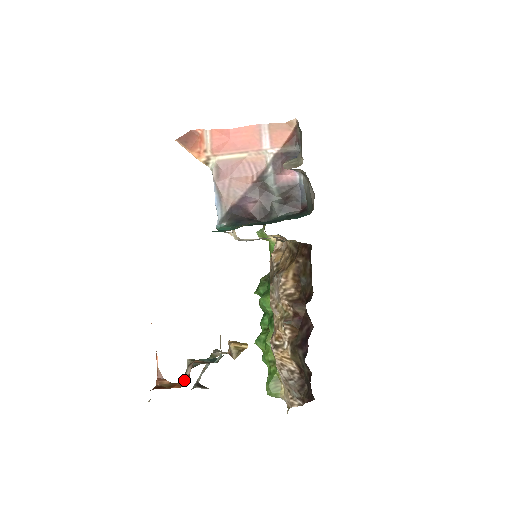
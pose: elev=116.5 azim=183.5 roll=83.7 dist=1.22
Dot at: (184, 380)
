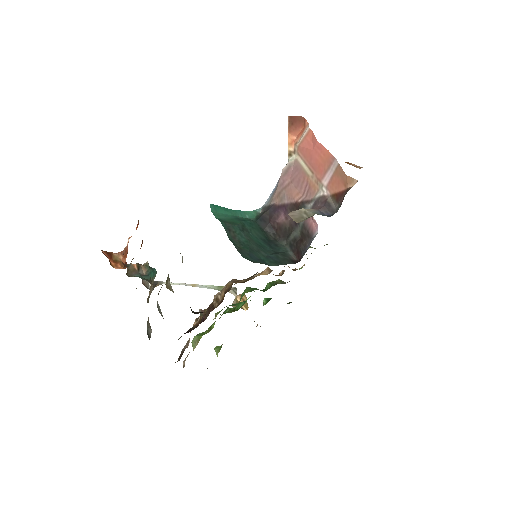
Dot at: occluded
